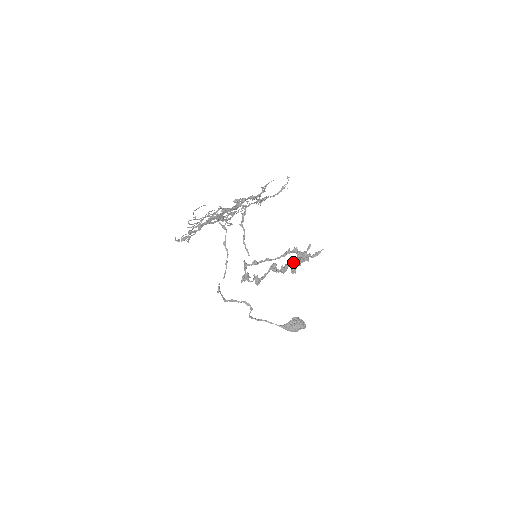
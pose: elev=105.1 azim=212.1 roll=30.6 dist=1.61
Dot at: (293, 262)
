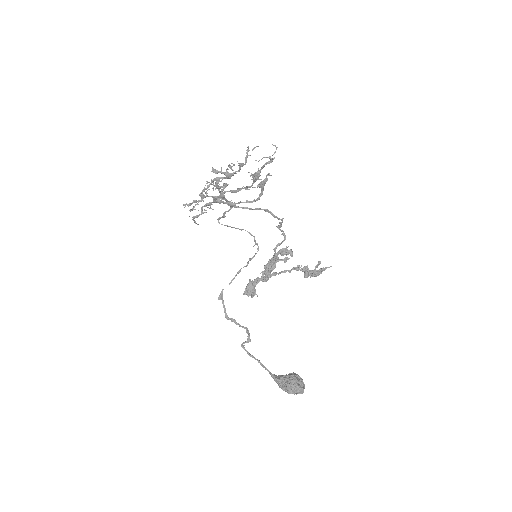
Dot at: (276, 253)
